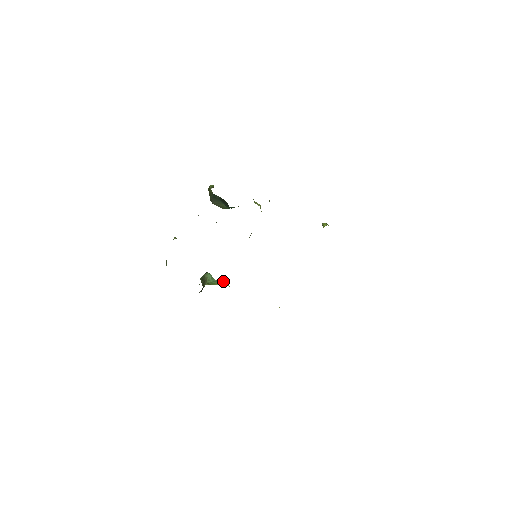
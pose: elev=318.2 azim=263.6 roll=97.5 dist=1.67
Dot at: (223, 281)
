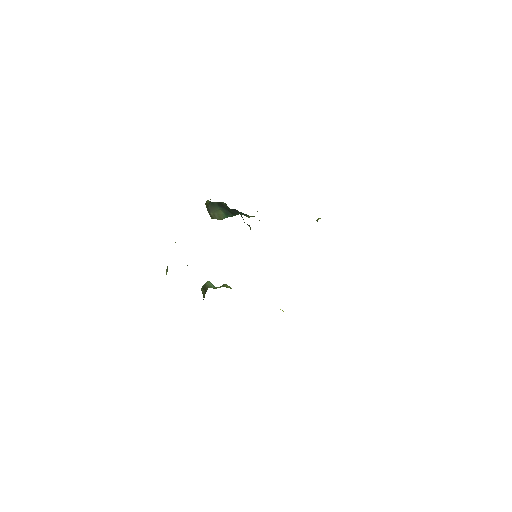
Dot at: (225, 285)
